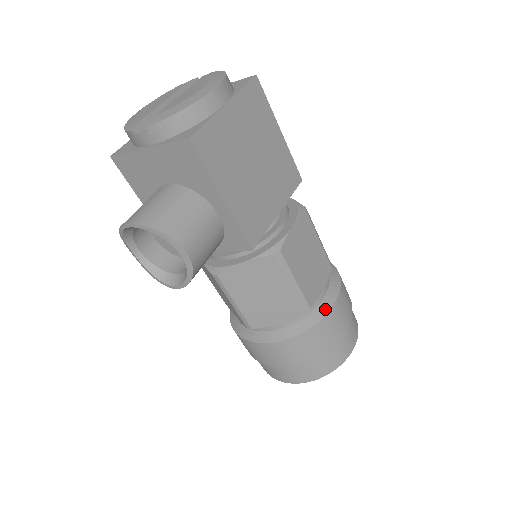
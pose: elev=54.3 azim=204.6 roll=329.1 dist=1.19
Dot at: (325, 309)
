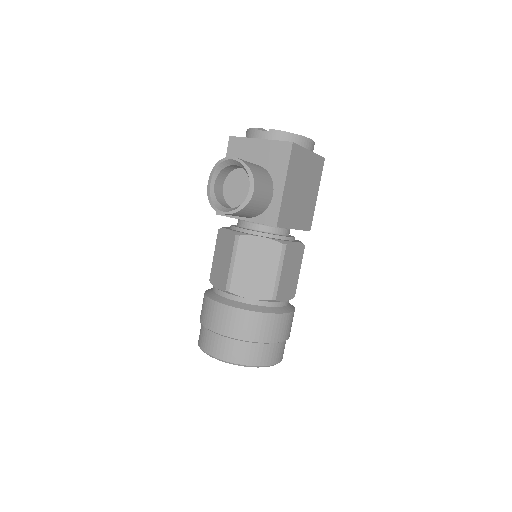
Dot at: (282, 311)
